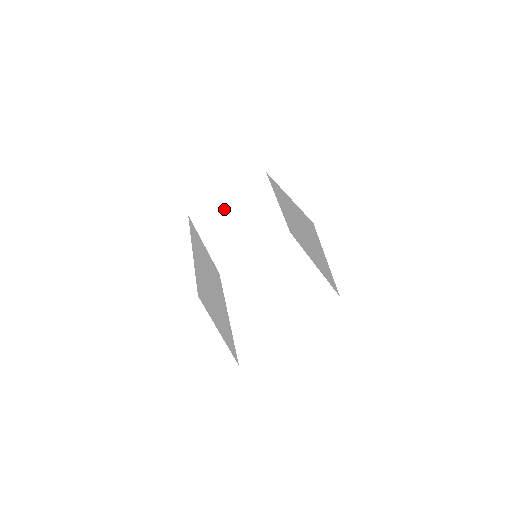
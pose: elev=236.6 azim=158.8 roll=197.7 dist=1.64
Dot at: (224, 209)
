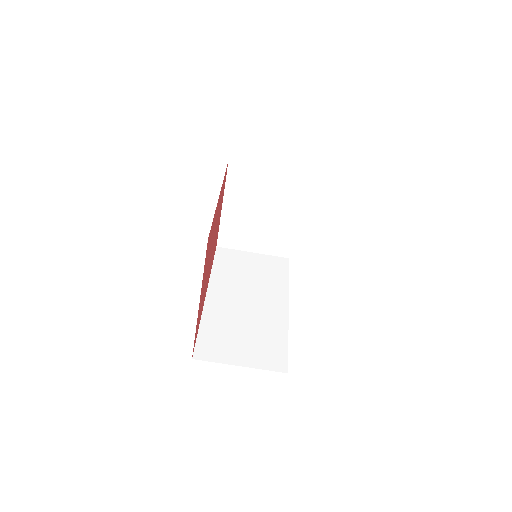
Dot at: (234, 217)
